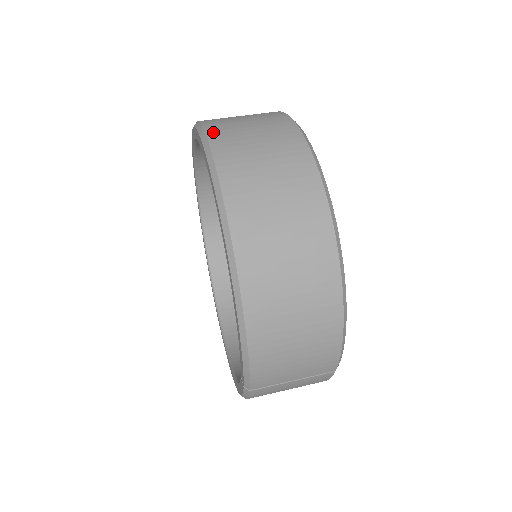
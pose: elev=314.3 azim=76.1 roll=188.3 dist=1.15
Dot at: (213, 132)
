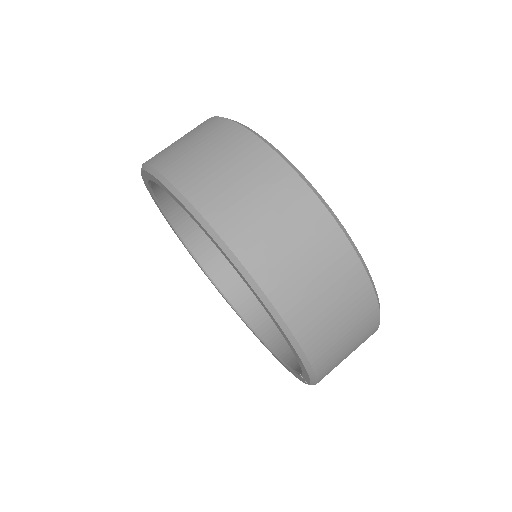
Dot at: (195, 196)
